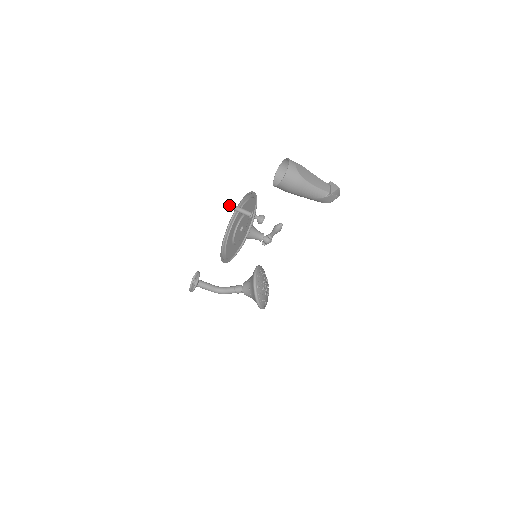
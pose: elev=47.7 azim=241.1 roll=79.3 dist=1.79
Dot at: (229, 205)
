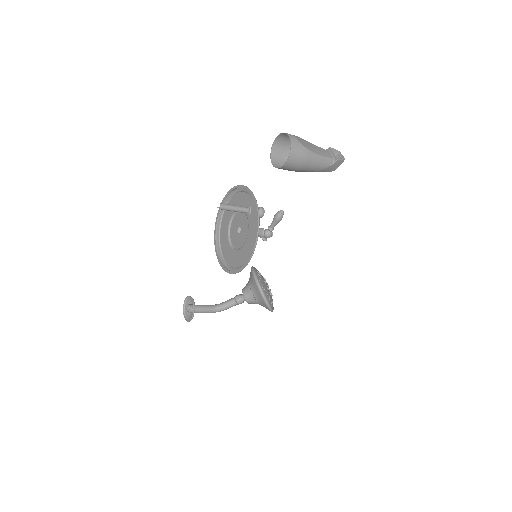
Dot at: (224, 206)
